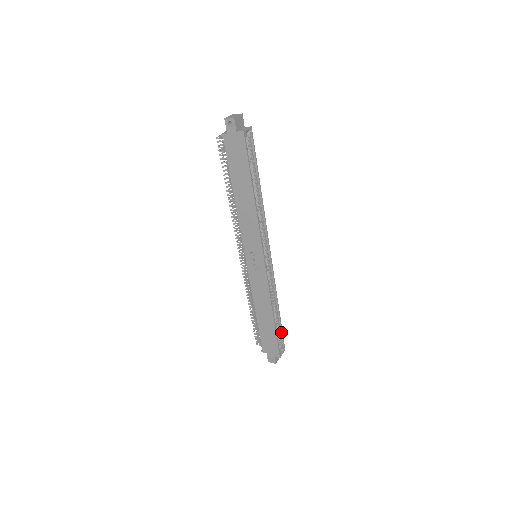
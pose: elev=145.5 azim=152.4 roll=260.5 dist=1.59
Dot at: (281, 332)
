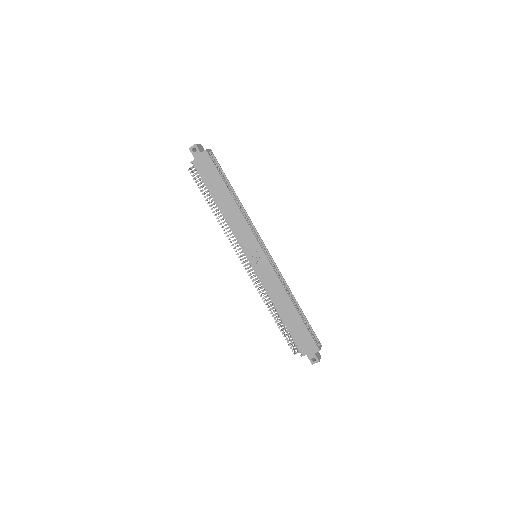
Dot at: (309, 326)
